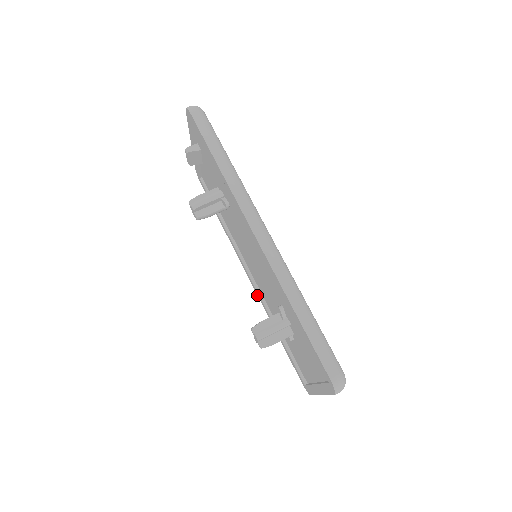
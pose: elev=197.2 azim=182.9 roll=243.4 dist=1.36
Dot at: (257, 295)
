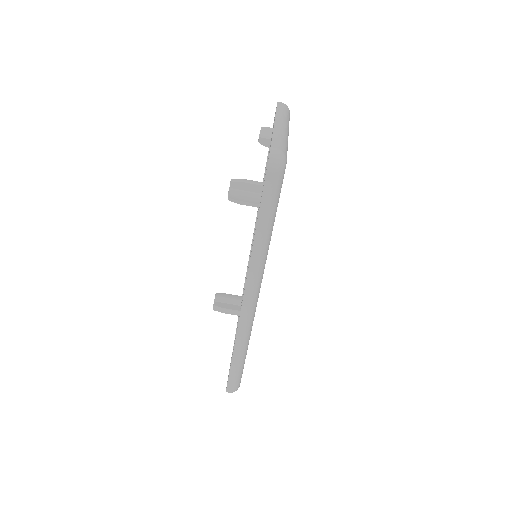
Dot at: occluded
